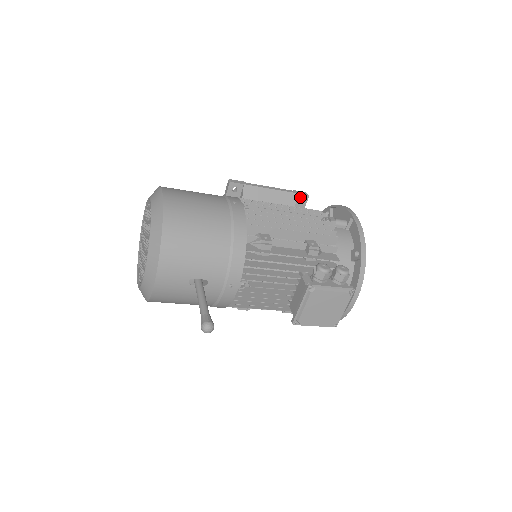
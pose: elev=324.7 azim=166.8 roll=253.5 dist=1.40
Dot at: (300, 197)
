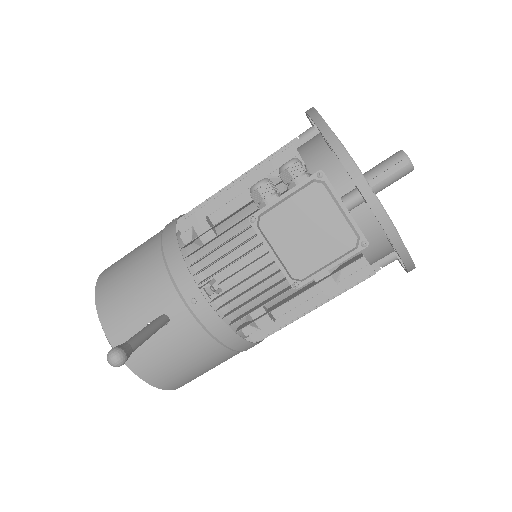
Dot at: occluded
